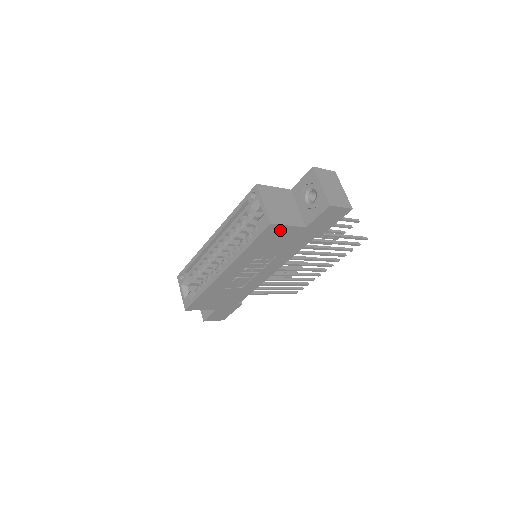
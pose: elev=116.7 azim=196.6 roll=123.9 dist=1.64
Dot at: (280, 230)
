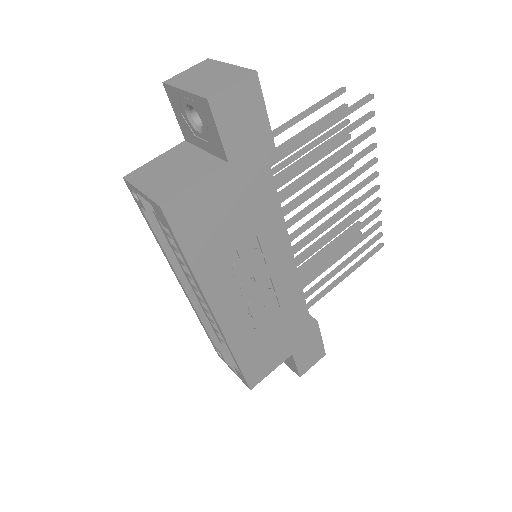
Dot at: (193, 202)
